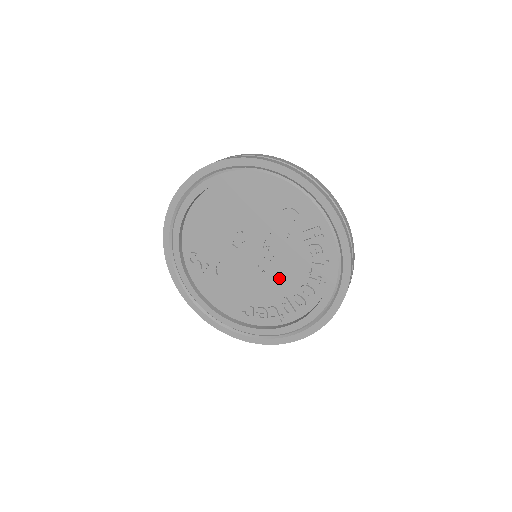
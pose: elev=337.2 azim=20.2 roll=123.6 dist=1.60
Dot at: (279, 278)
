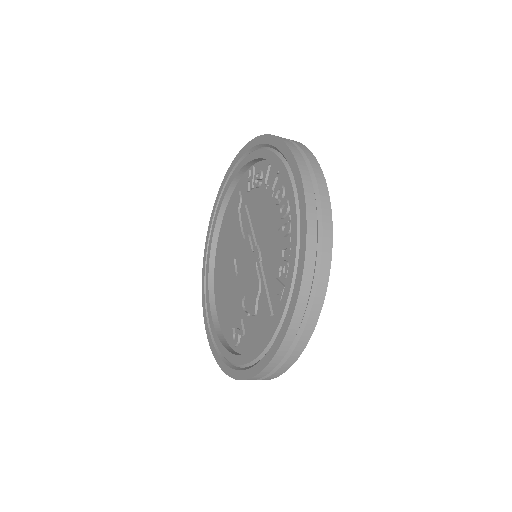
Dot at: (266, 230)
